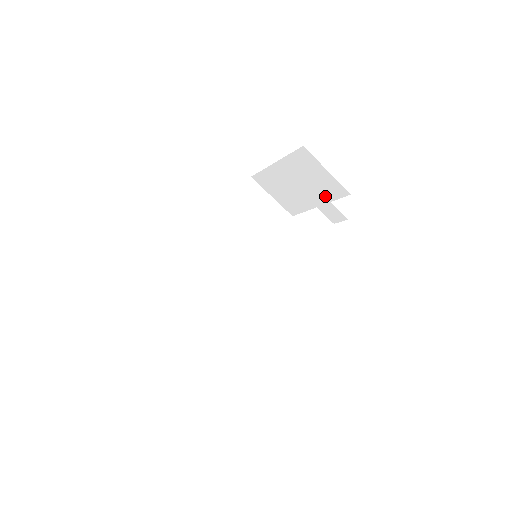
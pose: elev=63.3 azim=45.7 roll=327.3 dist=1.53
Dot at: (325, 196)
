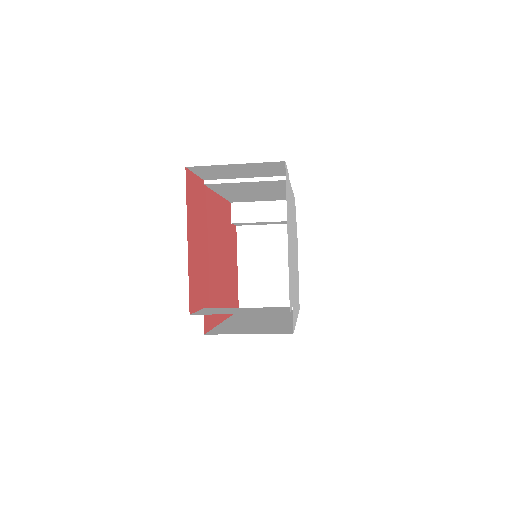
Dot at: occluded
